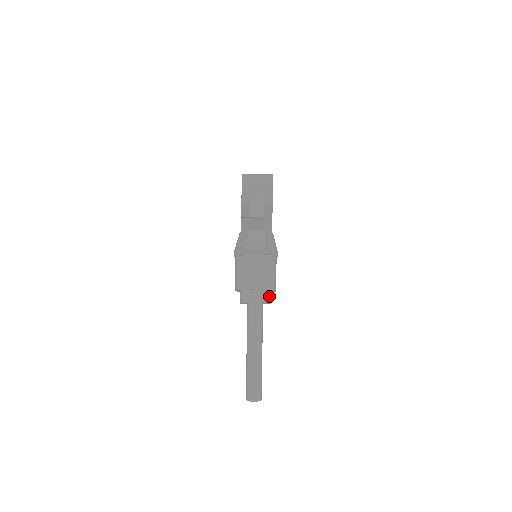
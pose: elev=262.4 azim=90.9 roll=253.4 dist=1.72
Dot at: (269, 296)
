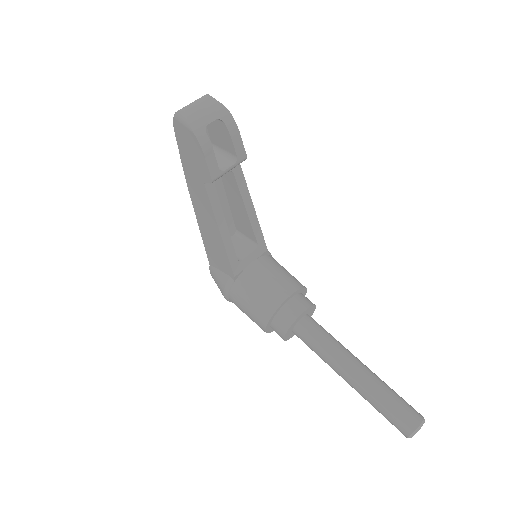
Dot at: (307, 299)
